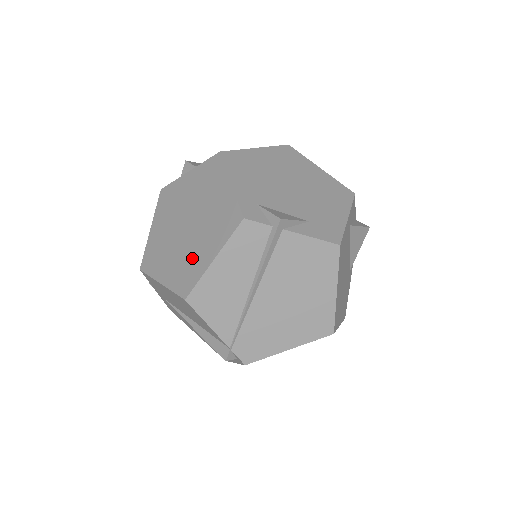
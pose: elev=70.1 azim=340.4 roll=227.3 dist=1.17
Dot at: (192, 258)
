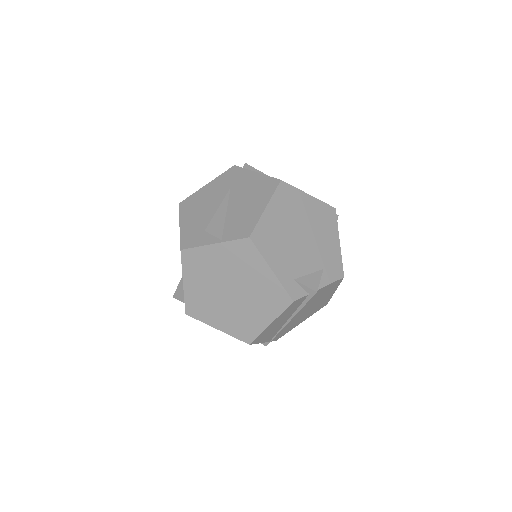
Dot at: (247, 318)
